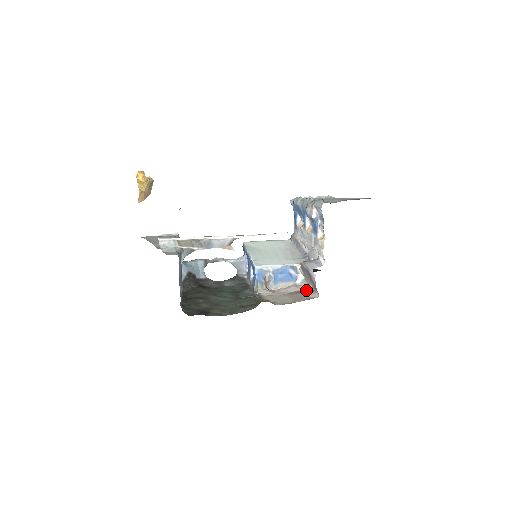
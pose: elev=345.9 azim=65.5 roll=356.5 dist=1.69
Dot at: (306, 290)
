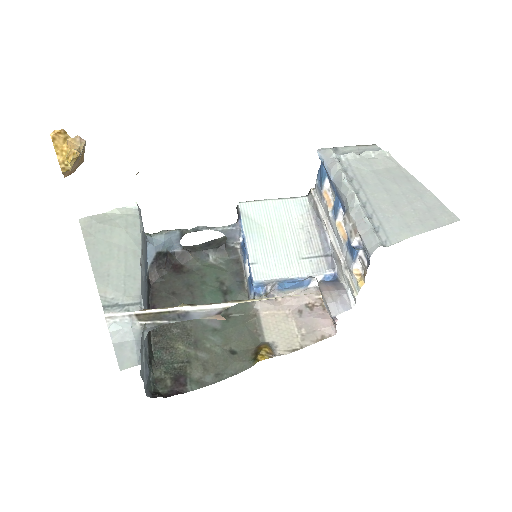
Dot at: (320, 302)
